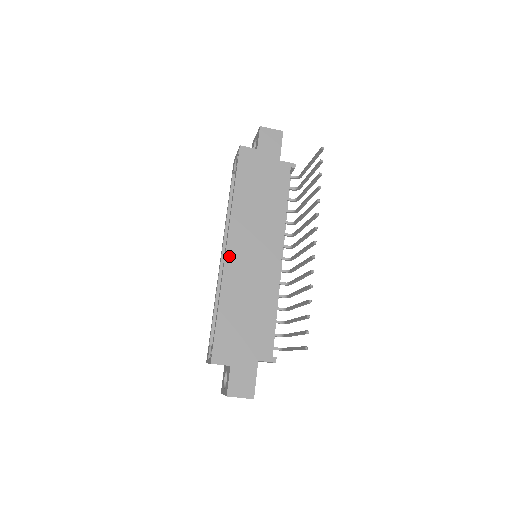
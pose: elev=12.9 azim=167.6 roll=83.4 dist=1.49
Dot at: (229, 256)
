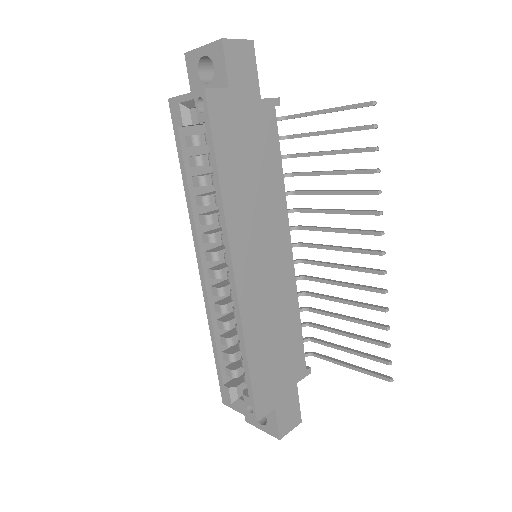
Dot at: (240, 282)
